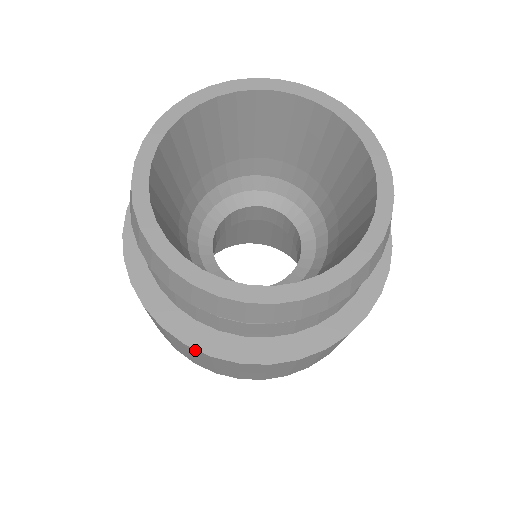
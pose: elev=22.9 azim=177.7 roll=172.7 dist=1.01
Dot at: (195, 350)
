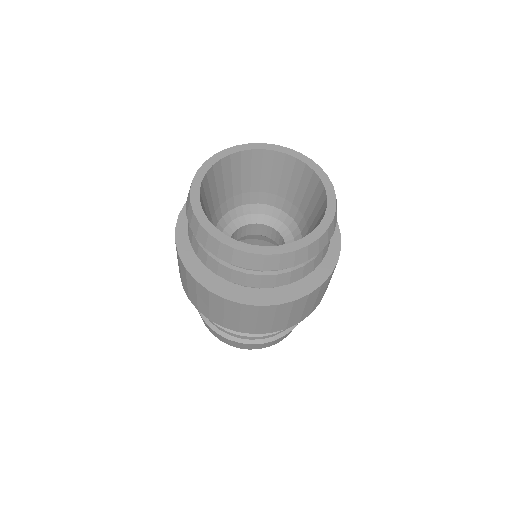
Dot at: (299, 300)
